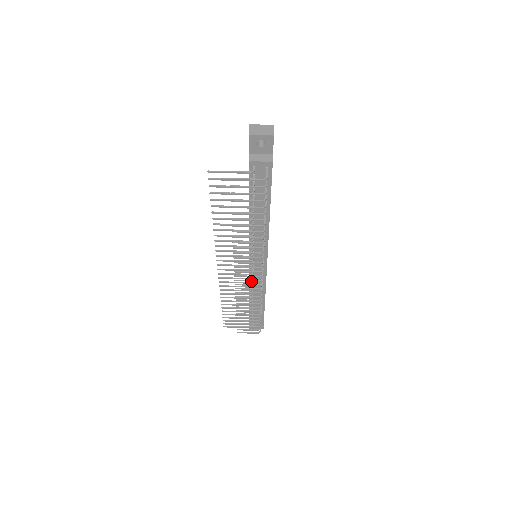
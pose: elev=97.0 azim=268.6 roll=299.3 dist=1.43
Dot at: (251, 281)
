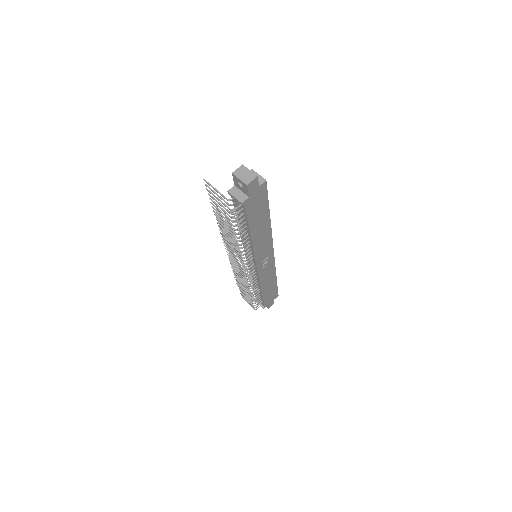
Dot at: (240, 271)
